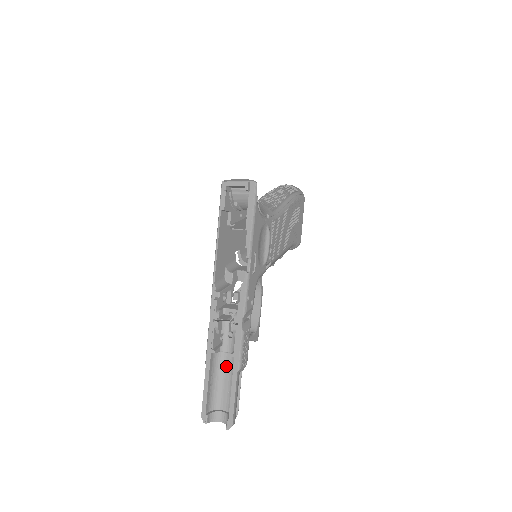
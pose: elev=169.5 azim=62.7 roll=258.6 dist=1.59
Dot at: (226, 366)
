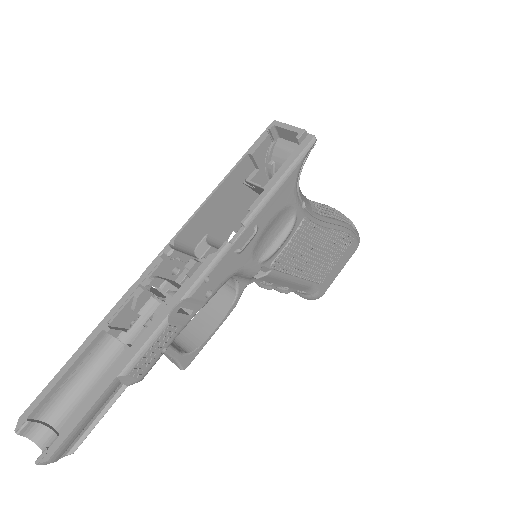
Dot at: (111, 366)
